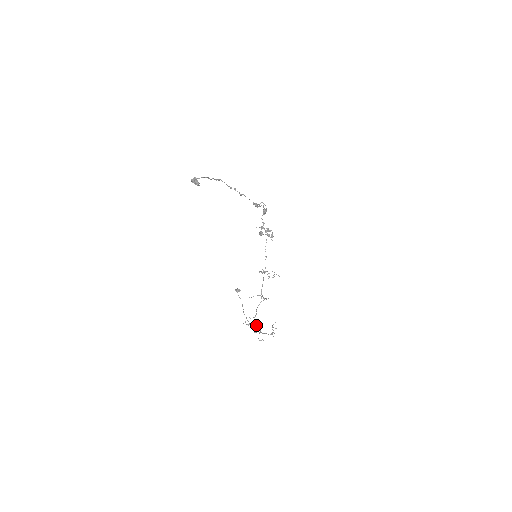
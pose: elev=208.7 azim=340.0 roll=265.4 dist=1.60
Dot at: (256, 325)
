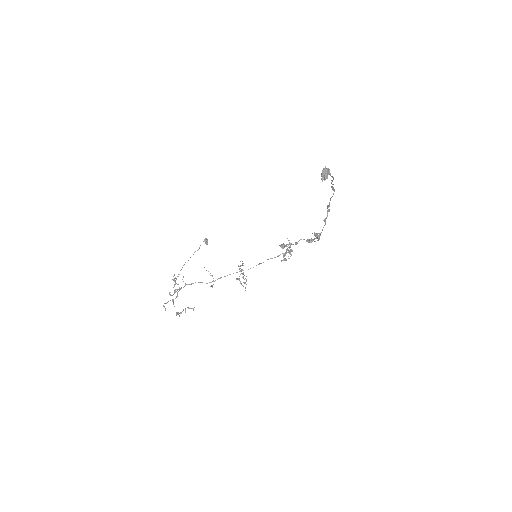
Dot at: (179, 290)
